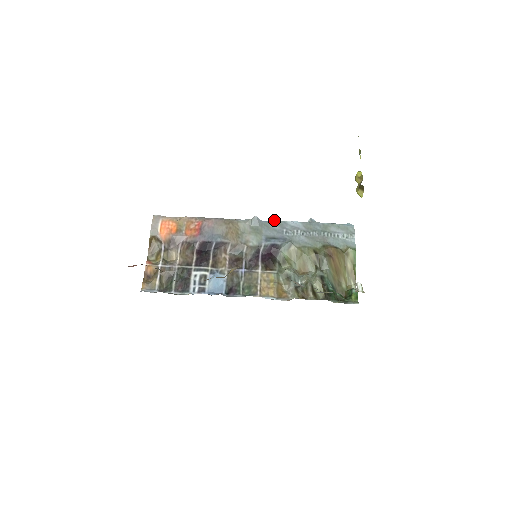
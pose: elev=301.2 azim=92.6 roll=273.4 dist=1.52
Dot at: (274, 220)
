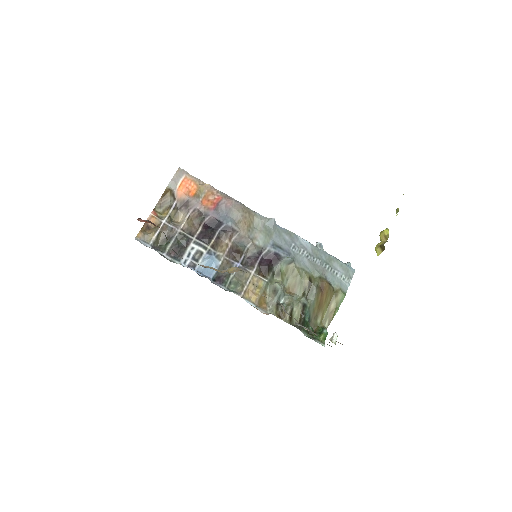
Dot at: (288, 230)
